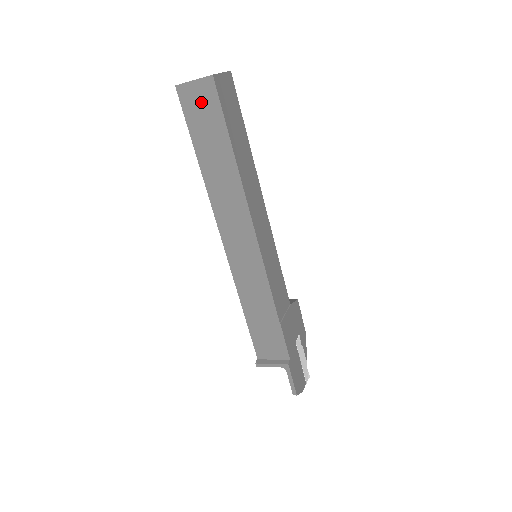
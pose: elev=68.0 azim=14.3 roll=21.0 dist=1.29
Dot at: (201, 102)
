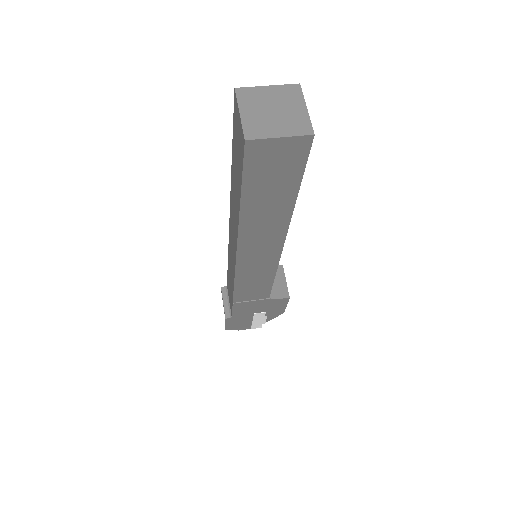
Dot at: (239, 138)
